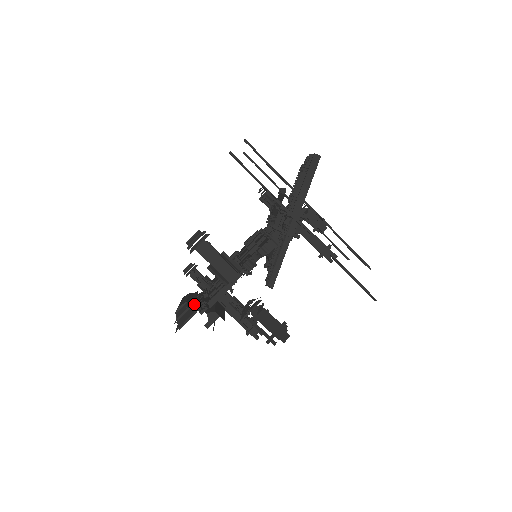
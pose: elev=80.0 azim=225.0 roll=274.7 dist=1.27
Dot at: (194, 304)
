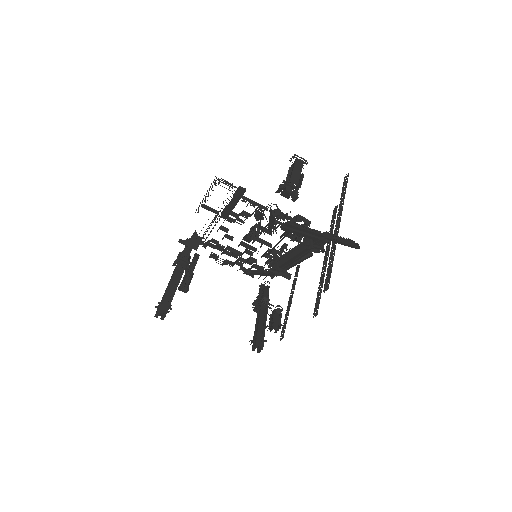
Dot at: occluded
